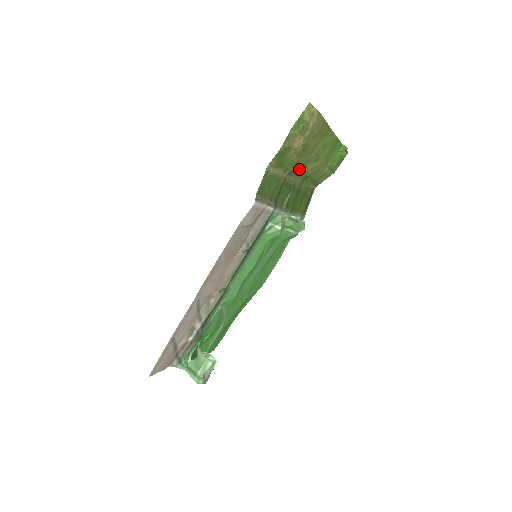
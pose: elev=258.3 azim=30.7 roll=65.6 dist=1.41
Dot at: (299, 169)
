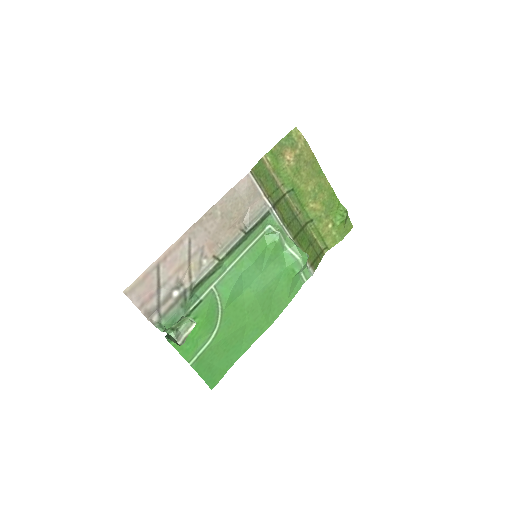
Dot at: (299, 198)
